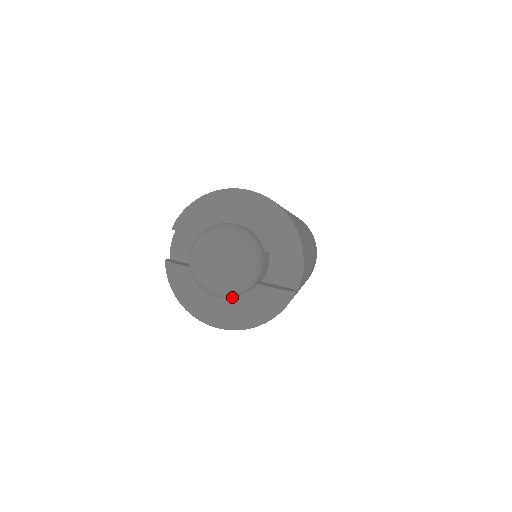
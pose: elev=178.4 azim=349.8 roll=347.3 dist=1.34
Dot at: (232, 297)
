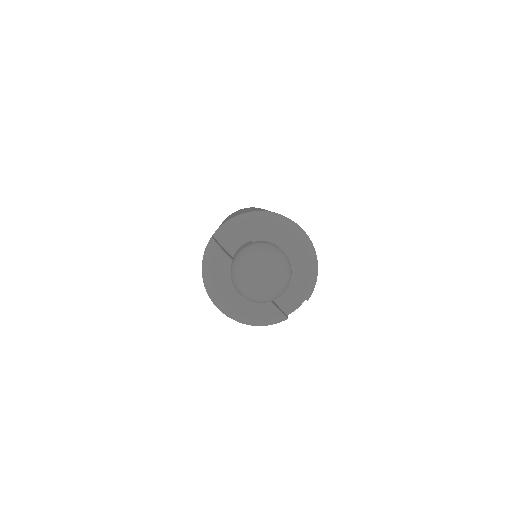
Dot at: occluded
